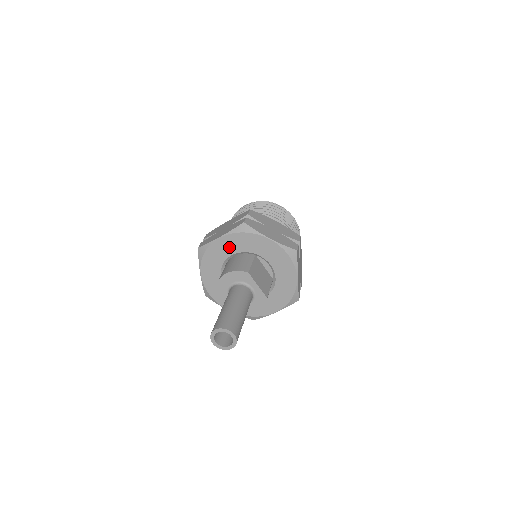
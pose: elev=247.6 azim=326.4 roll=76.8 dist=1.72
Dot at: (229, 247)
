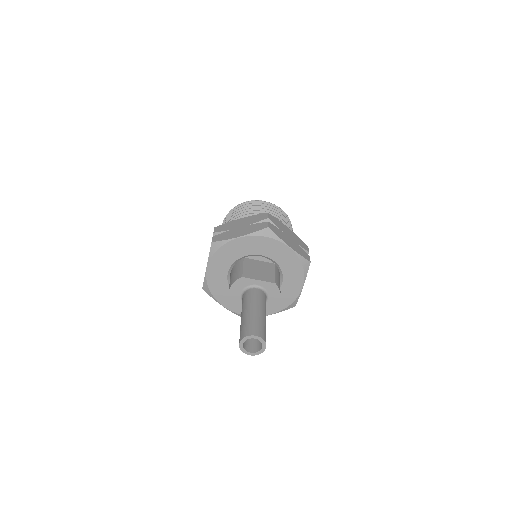
Dot at: (220, 269)
